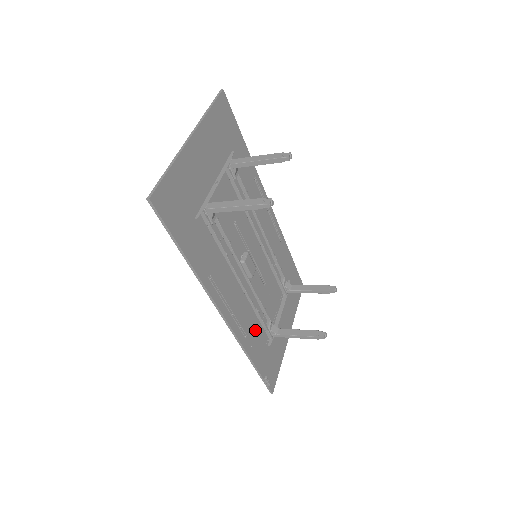
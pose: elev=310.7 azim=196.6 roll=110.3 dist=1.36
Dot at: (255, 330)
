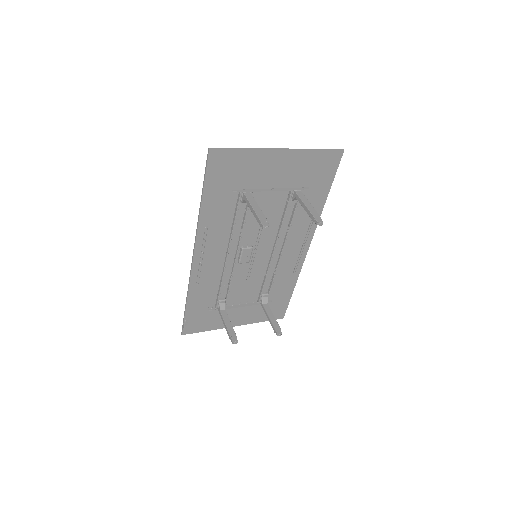
Dot at: (209, 290)
